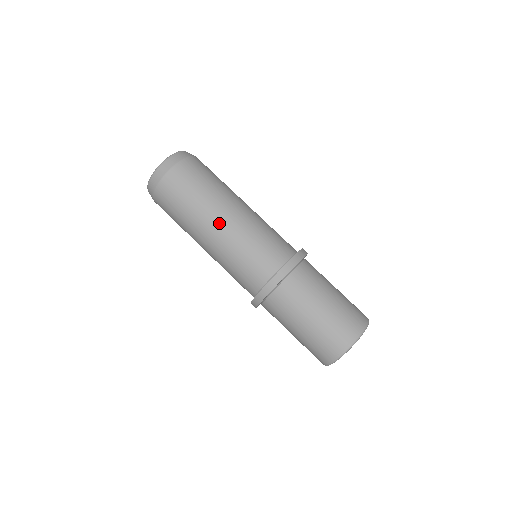
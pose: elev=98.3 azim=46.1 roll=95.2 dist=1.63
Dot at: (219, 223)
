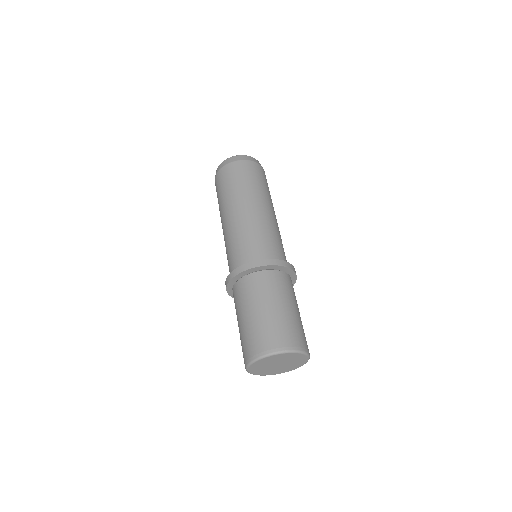
Dot at: (260, 207)
